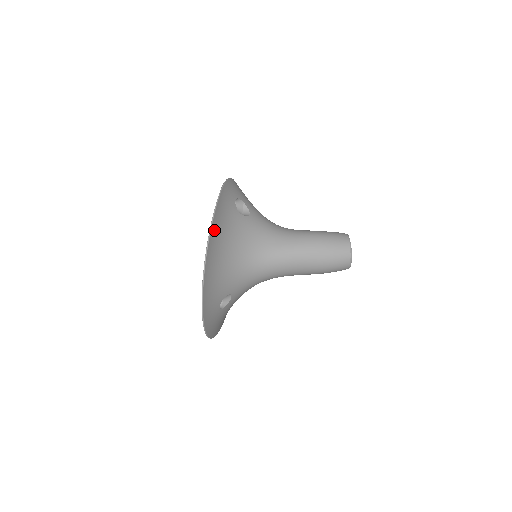
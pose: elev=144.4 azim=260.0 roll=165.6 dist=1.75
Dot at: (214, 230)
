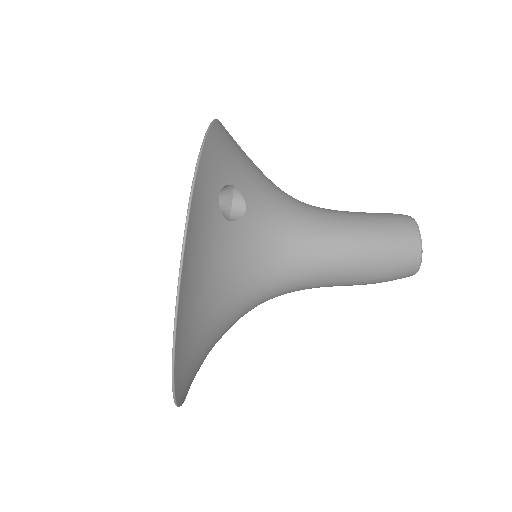
Dot at: (183, 300)
